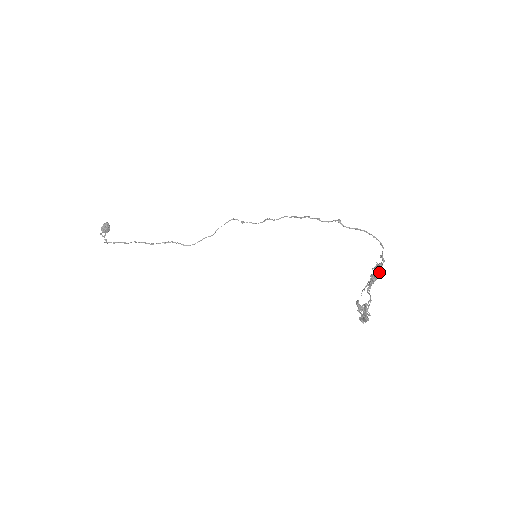
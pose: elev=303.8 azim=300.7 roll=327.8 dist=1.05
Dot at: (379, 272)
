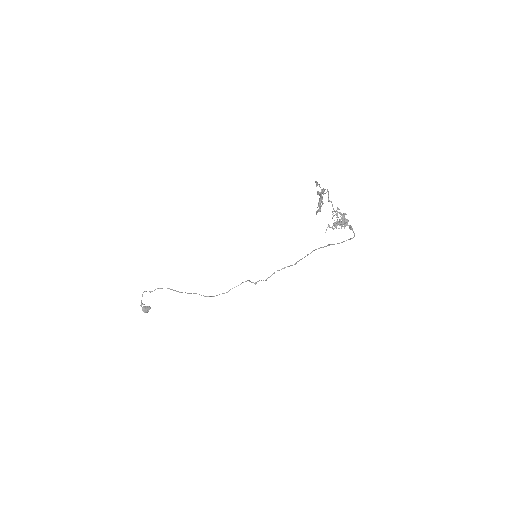
Dot at: (344, 222)
